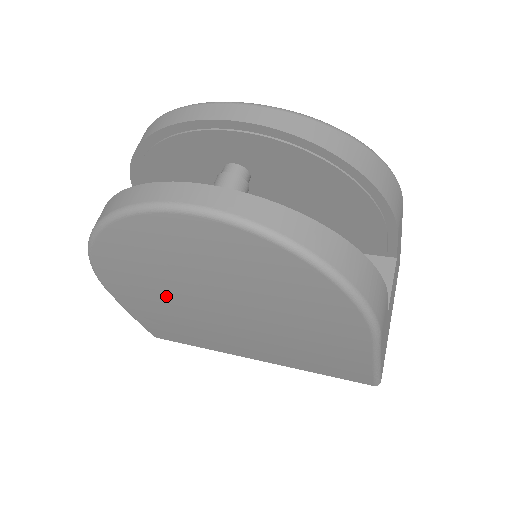
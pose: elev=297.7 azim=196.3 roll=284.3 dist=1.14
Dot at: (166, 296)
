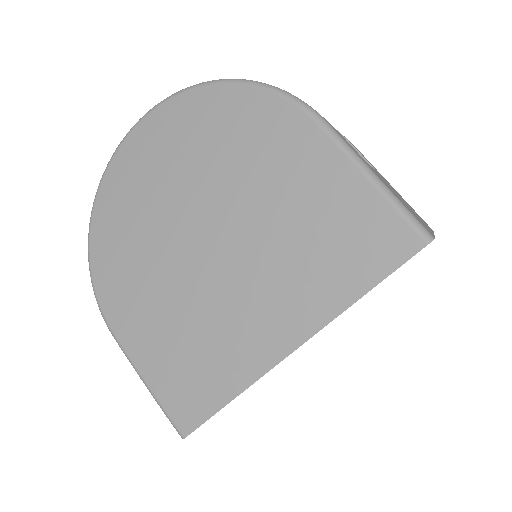
Dot at: (153, 272)
